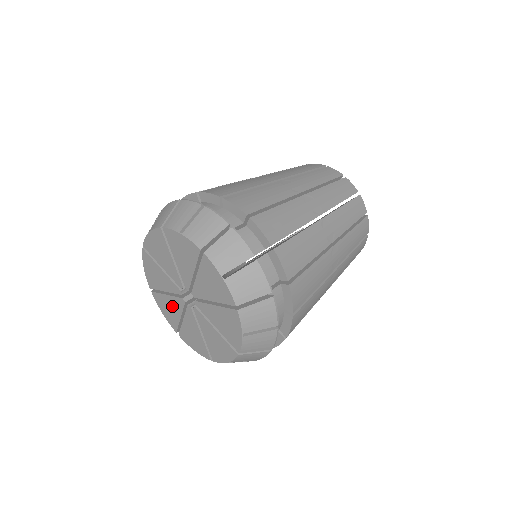
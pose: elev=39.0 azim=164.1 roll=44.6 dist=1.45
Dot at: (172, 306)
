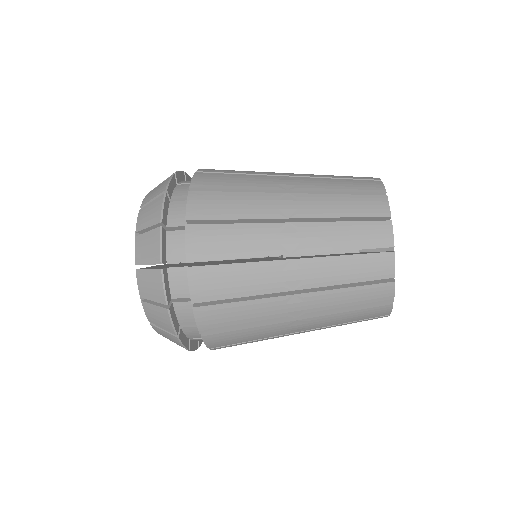
Dot at: occluded
